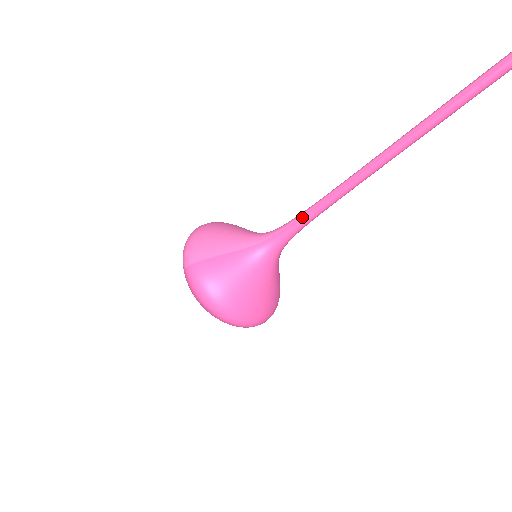
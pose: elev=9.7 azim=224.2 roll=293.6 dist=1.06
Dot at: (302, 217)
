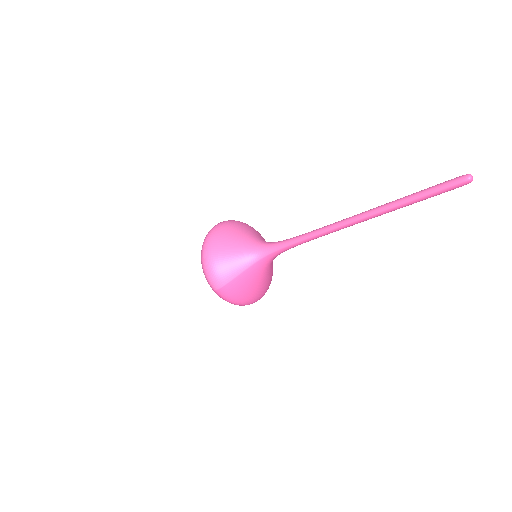
Dot at: (293, 245)
